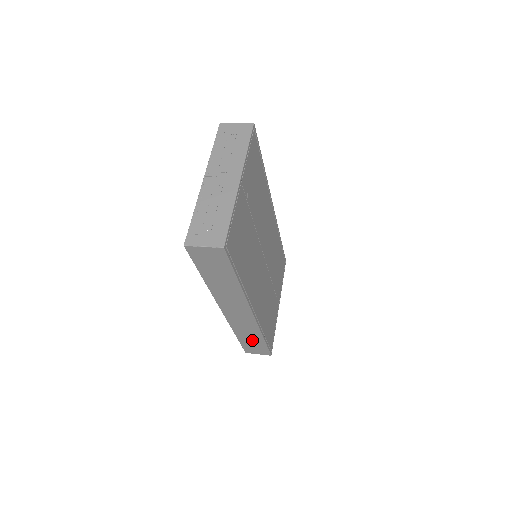
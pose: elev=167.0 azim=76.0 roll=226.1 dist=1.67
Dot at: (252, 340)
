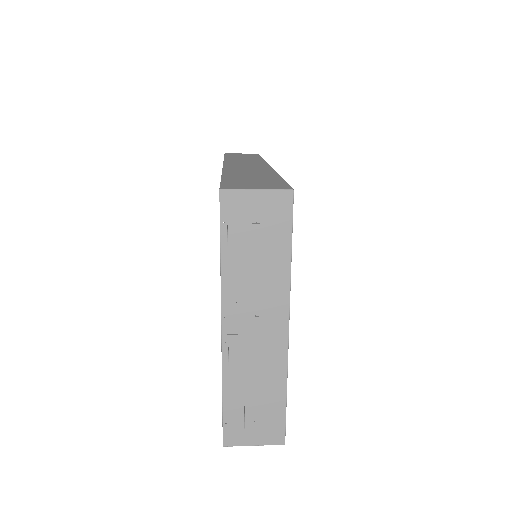
Dot at: occluded
